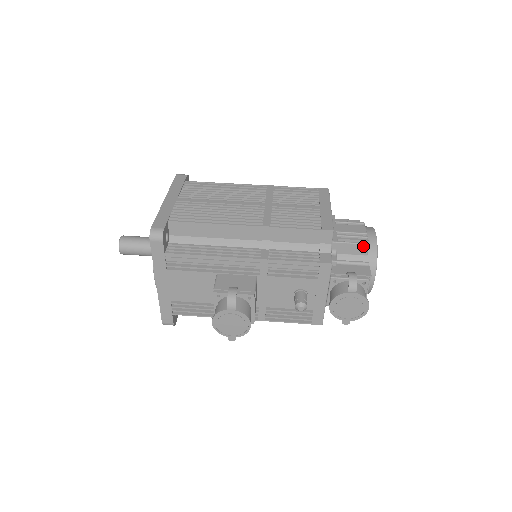
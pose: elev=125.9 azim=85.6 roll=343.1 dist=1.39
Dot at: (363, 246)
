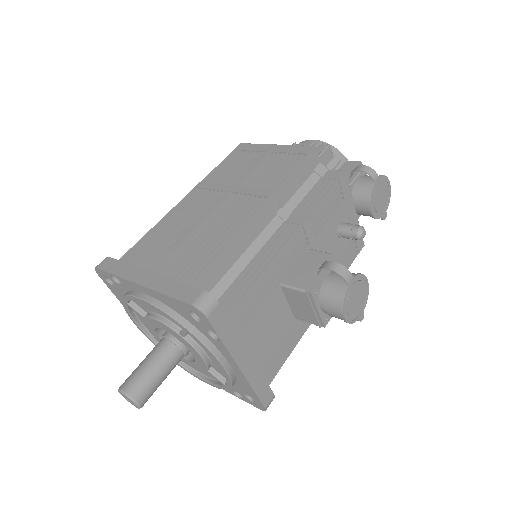
Dot at: (328, 150)
